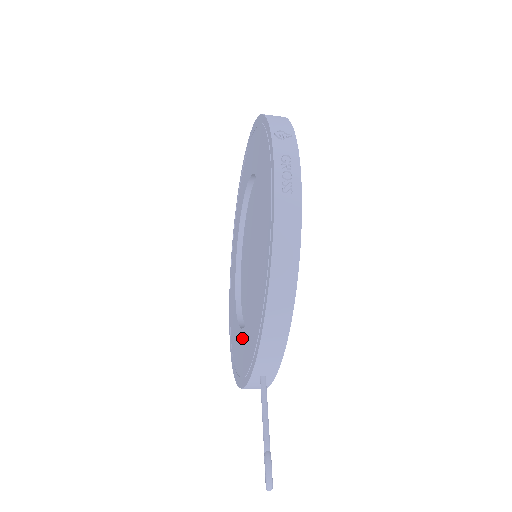
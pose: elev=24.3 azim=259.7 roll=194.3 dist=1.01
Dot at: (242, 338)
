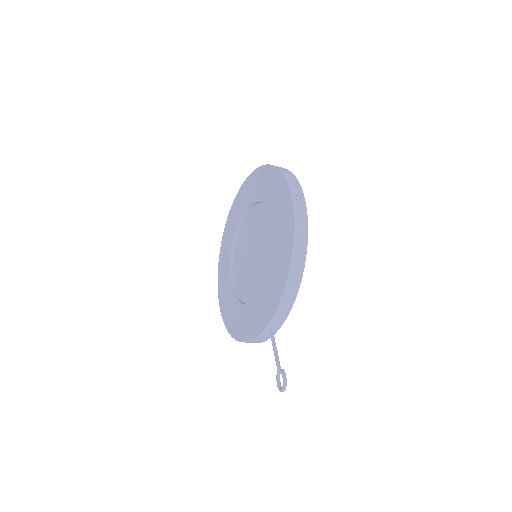
Dot at: (247, 309)
